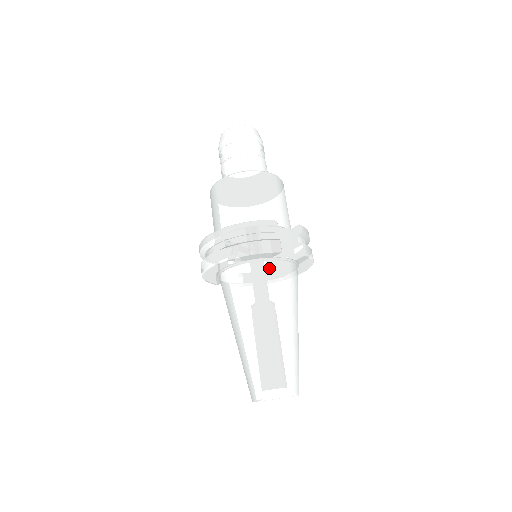
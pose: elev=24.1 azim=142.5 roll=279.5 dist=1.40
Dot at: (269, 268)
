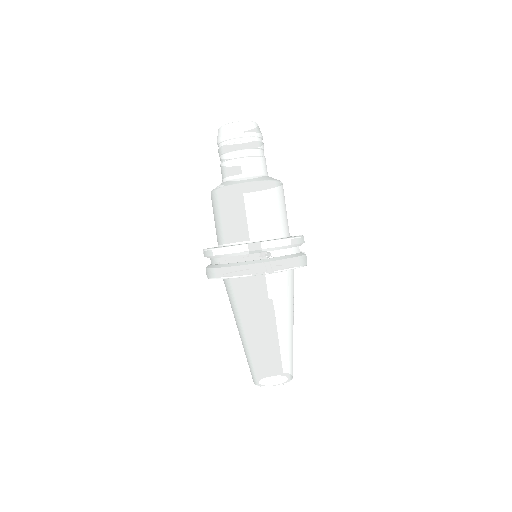
Dot at: (290, 276)
